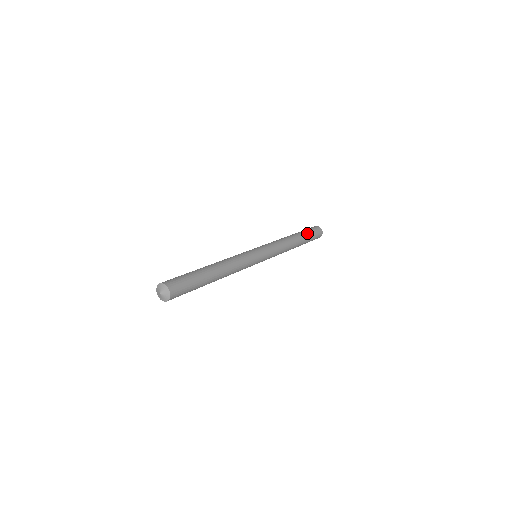
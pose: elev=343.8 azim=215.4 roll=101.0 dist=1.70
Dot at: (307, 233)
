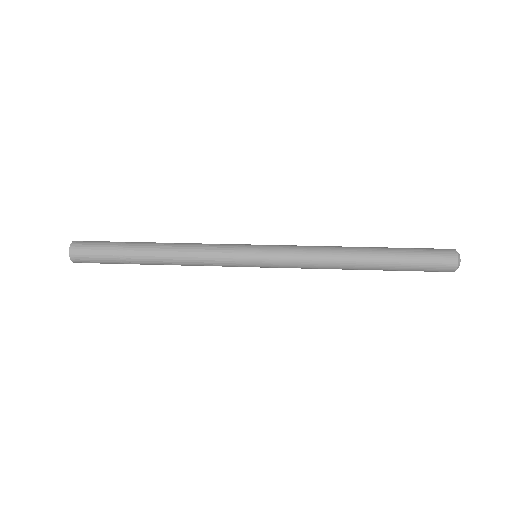
Dot at: (402, 249)
